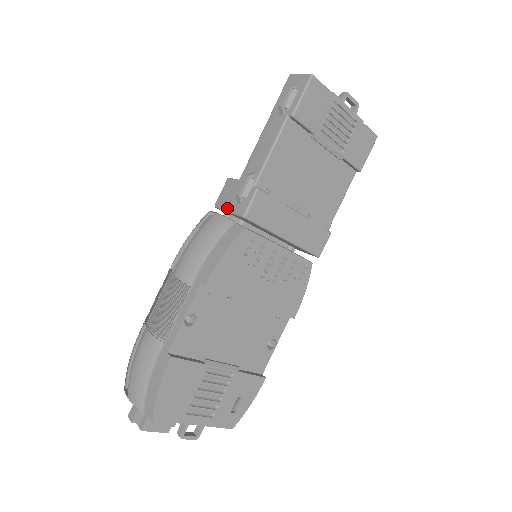
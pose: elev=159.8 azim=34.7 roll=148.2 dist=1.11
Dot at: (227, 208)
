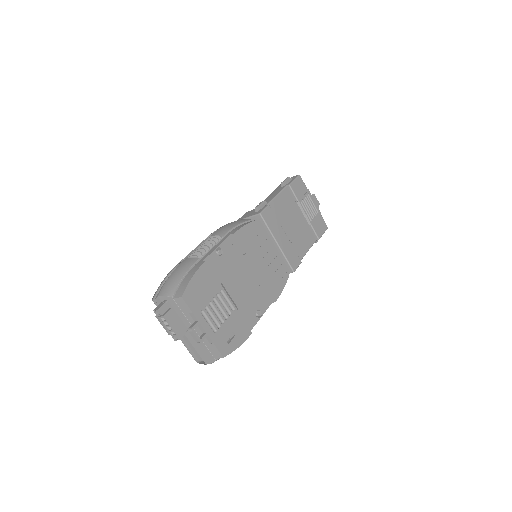
Dot at: (247, 216)
